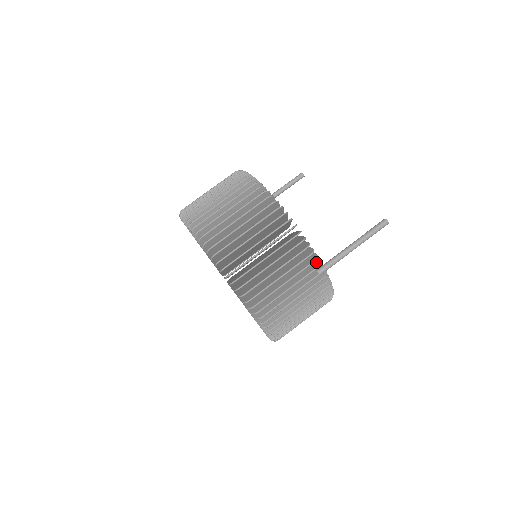
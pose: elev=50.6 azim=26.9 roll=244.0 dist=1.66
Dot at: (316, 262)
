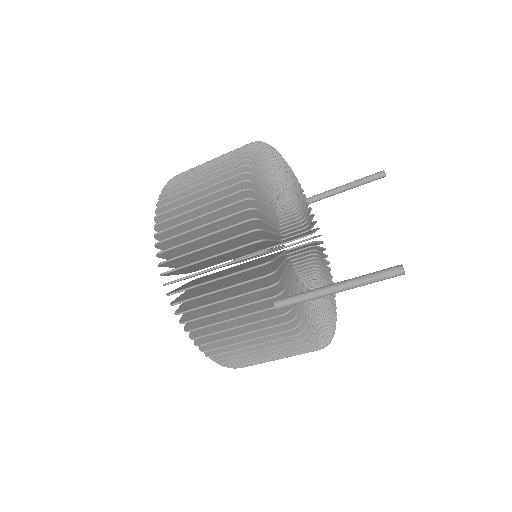
Dot at: (278, 289)
